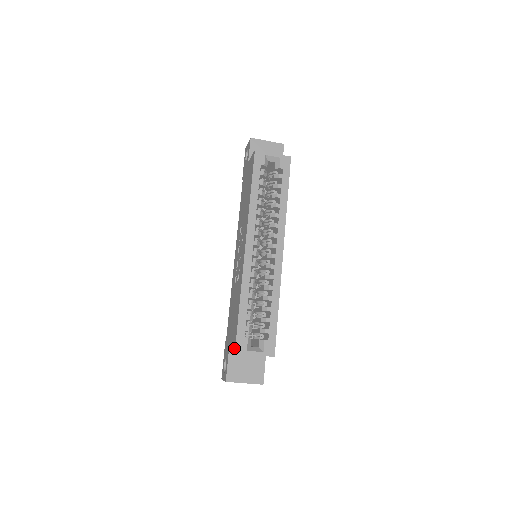
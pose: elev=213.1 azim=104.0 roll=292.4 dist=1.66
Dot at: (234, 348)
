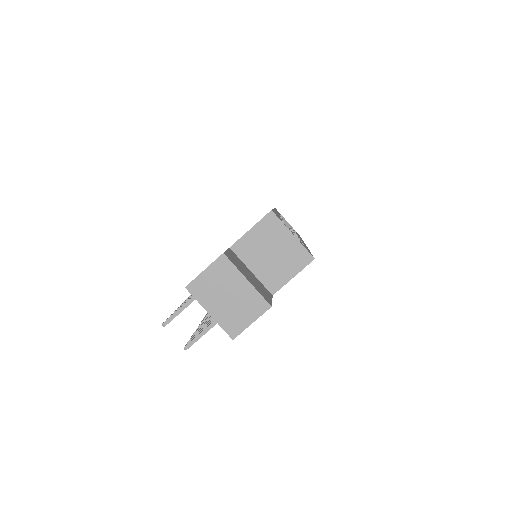
Dot at: (267, 213)
